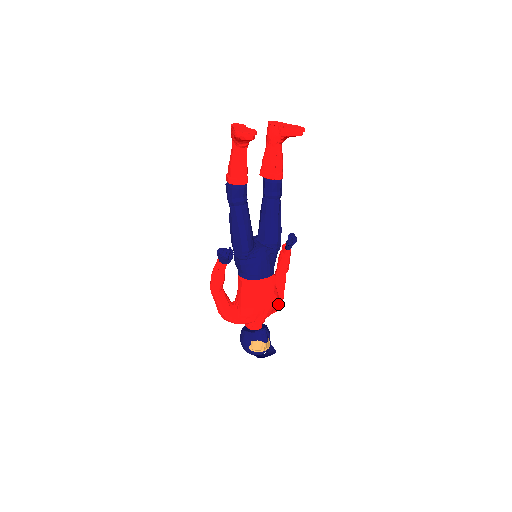
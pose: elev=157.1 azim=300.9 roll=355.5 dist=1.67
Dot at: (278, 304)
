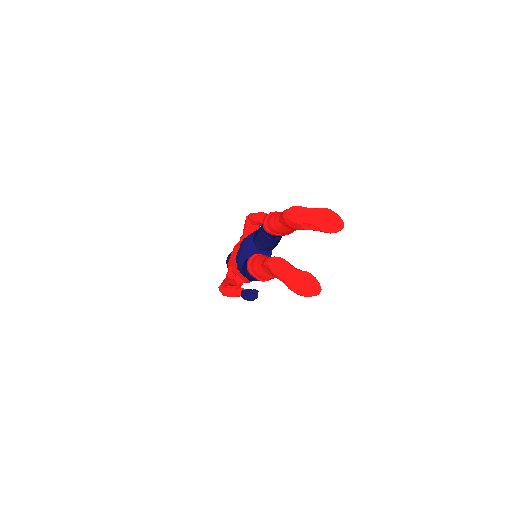
Dot at: occluded
